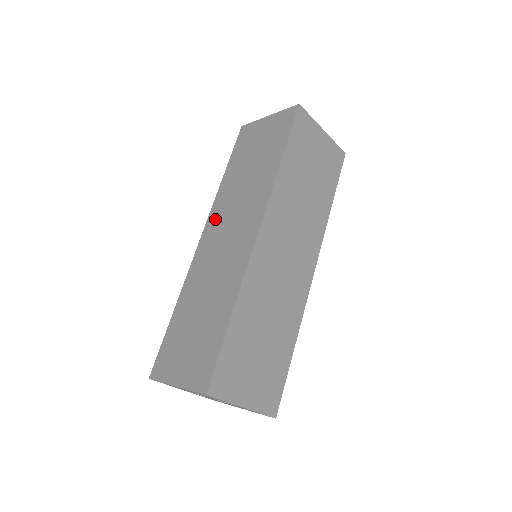
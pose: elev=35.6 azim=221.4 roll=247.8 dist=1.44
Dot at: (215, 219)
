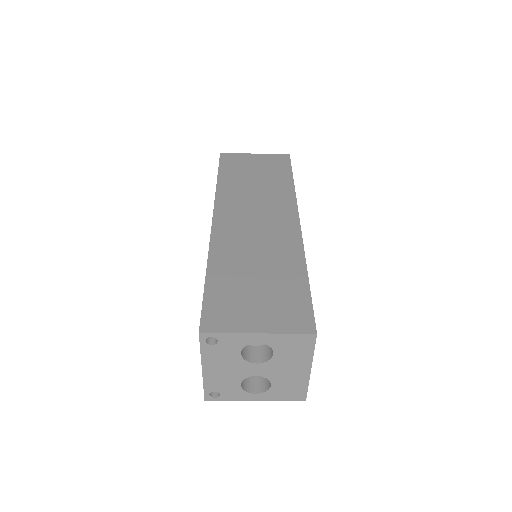
Dot at: occluded
